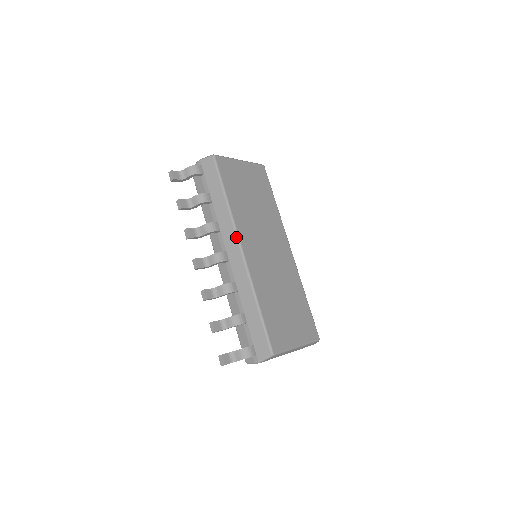
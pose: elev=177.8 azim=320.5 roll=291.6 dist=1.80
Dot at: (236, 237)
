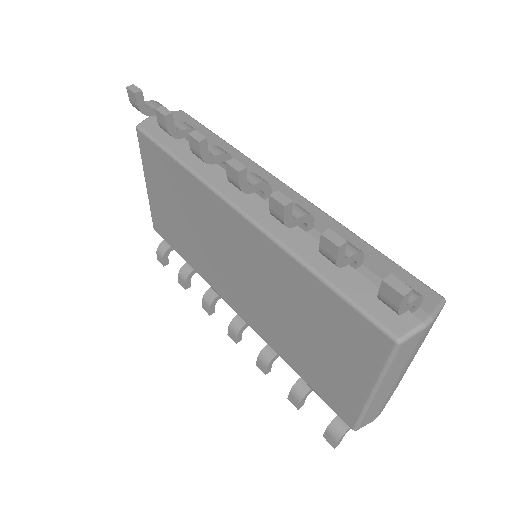
Dot at: (268, 172)
